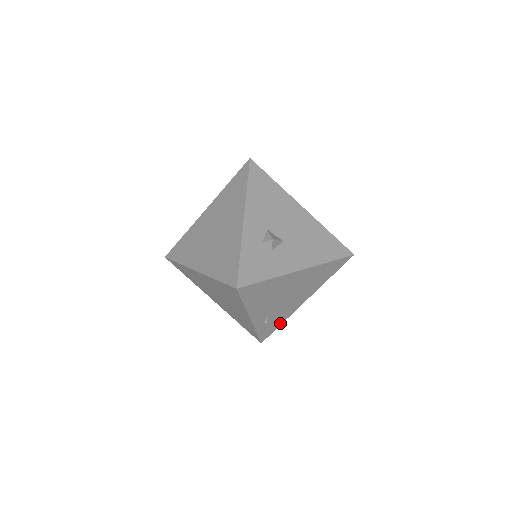
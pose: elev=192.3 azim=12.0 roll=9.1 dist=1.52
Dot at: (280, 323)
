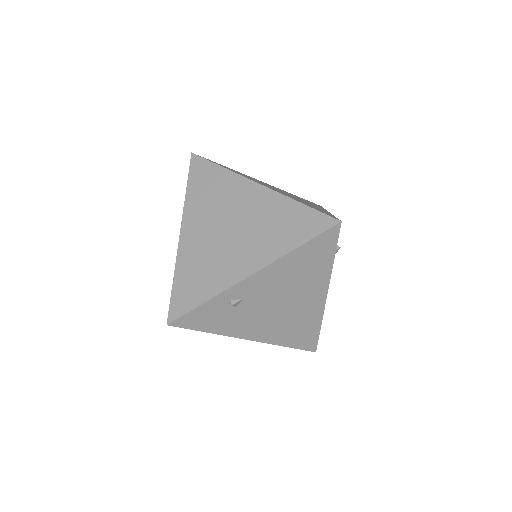
Dot at: (211, 329)
